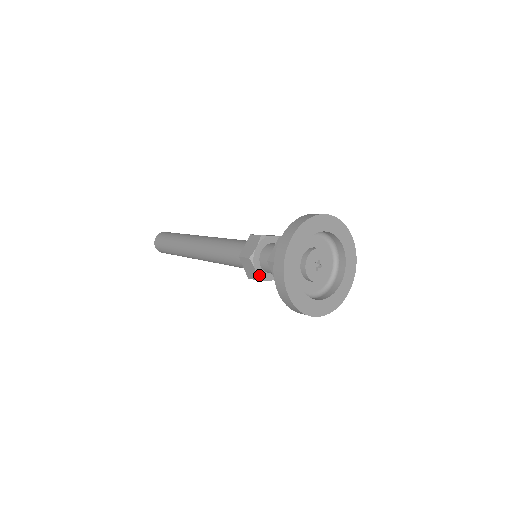
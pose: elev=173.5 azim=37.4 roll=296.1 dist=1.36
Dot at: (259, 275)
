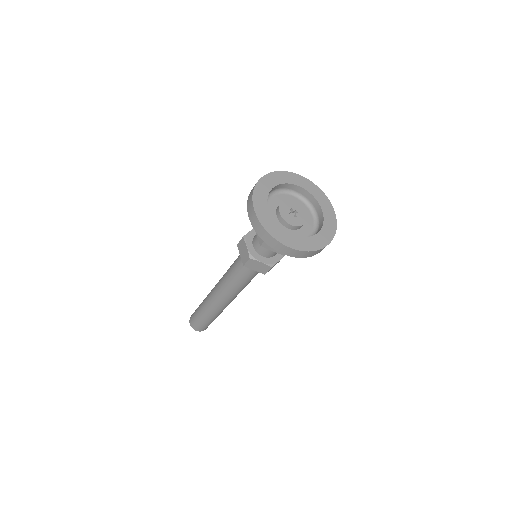
Dot at: (268, 263)
